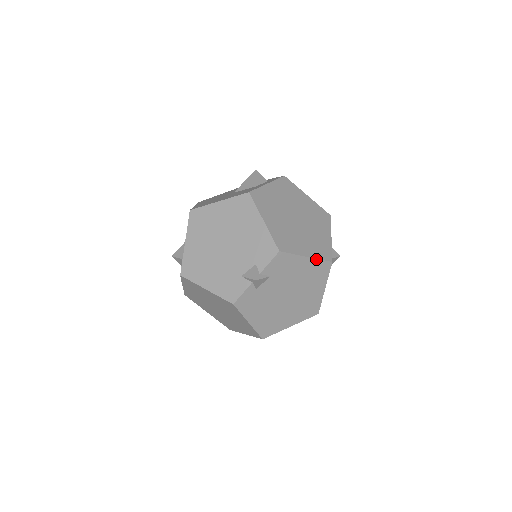
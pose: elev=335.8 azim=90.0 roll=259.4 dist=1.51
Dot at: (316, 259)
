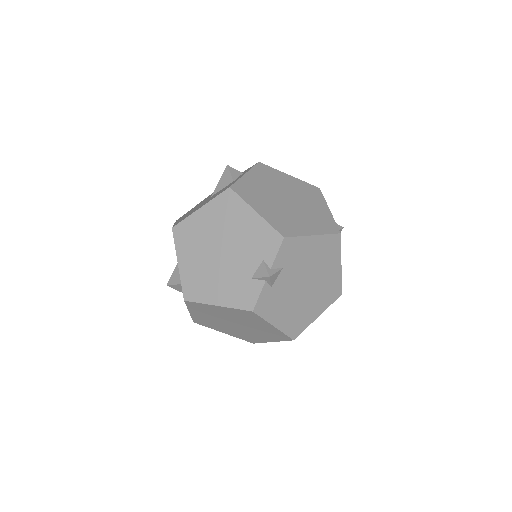
Dot at: (323, 235)
